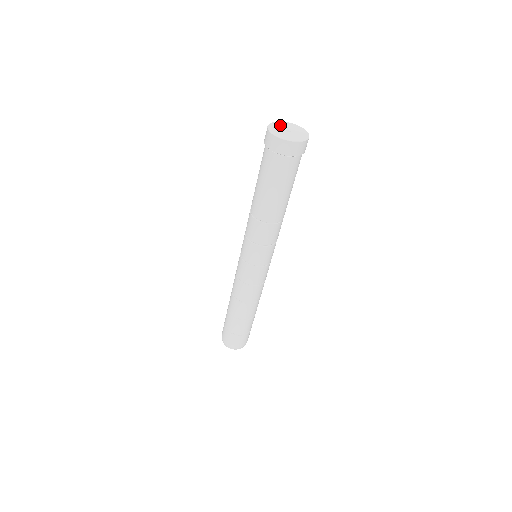
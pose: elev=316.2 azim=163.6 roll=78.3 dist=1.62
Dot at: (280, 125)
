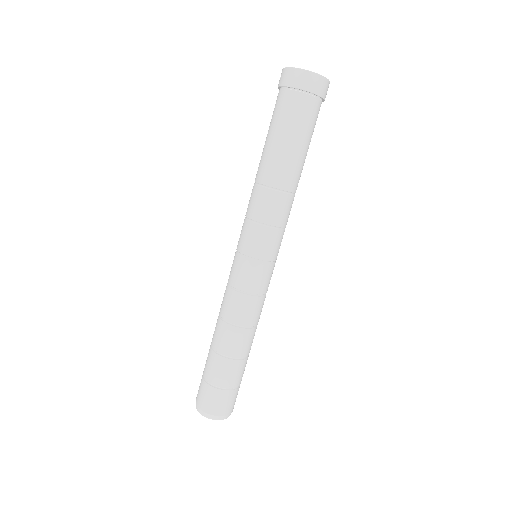
Dot at: occluded
